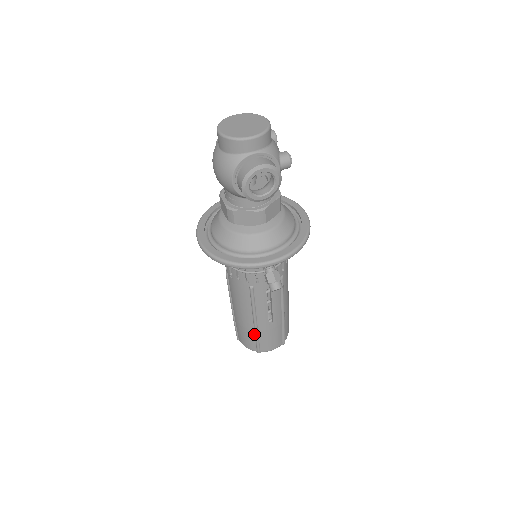
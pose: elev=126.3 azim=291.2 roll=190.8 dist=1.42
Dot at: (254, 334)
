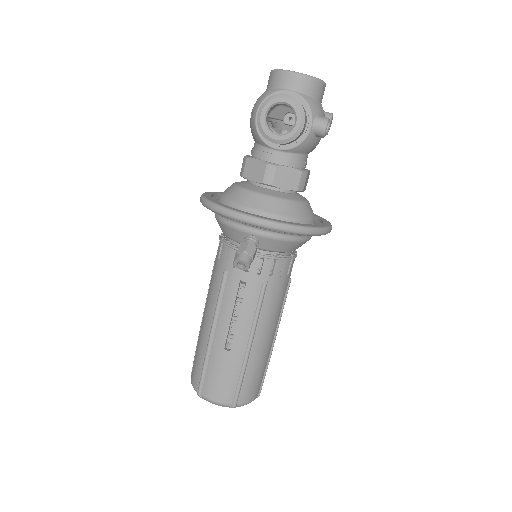
Dot at: (204, 357)
